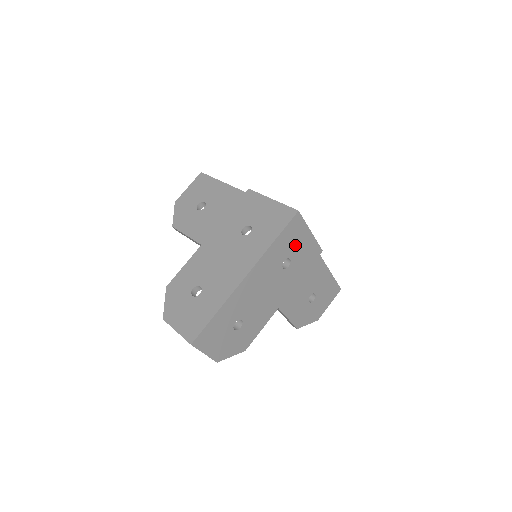
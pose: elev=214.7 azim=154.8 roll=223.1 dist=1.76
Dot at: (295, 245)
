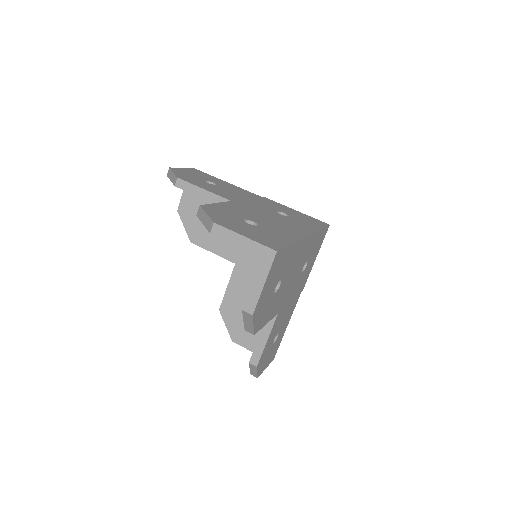
Dot at: (313, 256)
